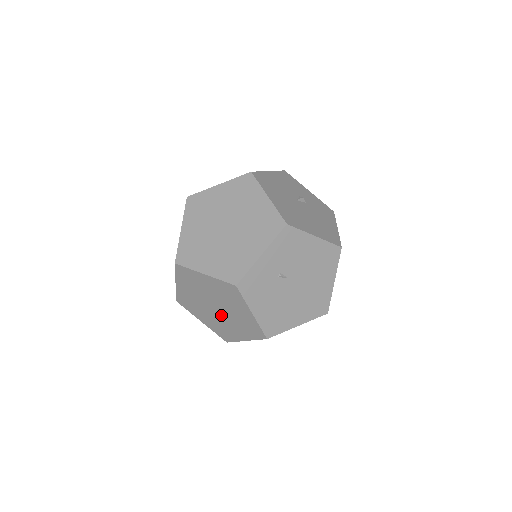
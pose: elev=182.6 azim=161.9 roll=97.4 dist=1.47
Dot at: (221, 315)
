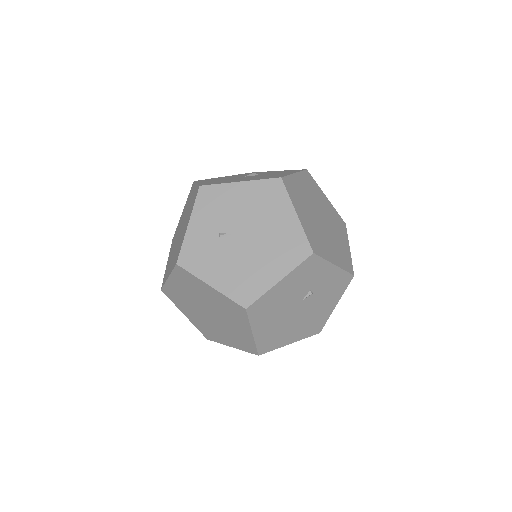
Dot at: (218, 318)
